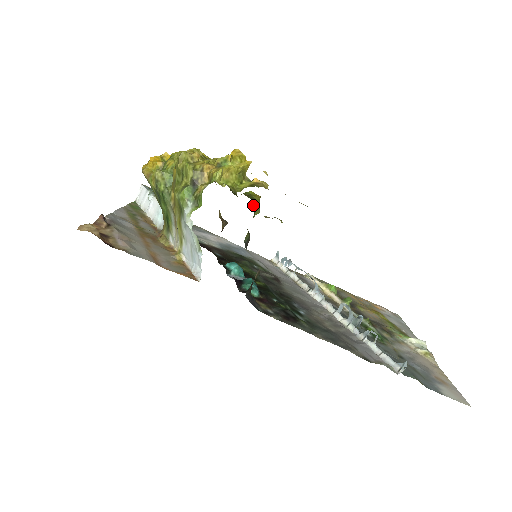
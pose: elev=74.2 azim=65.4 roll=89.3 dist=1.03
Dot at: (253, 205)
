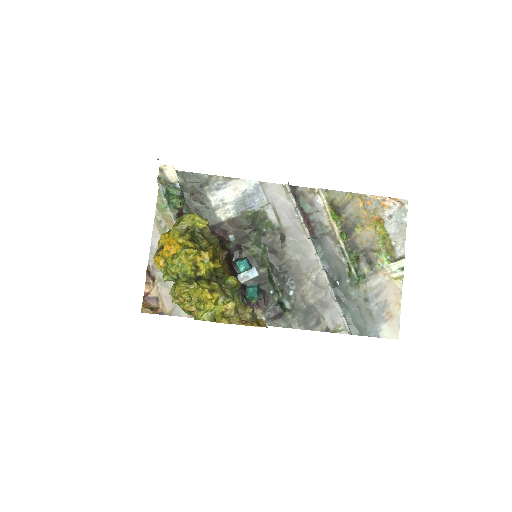
Dot at: (233, 289)
